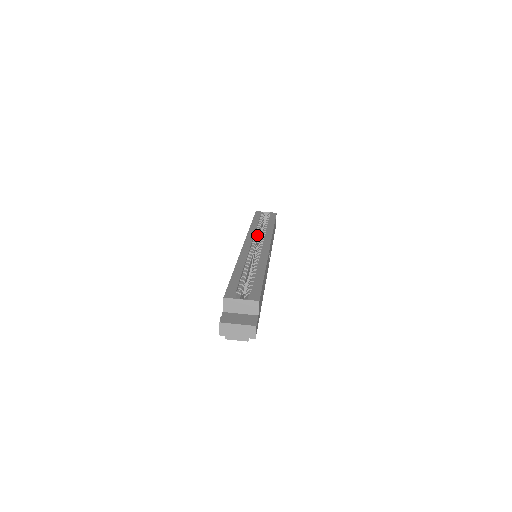
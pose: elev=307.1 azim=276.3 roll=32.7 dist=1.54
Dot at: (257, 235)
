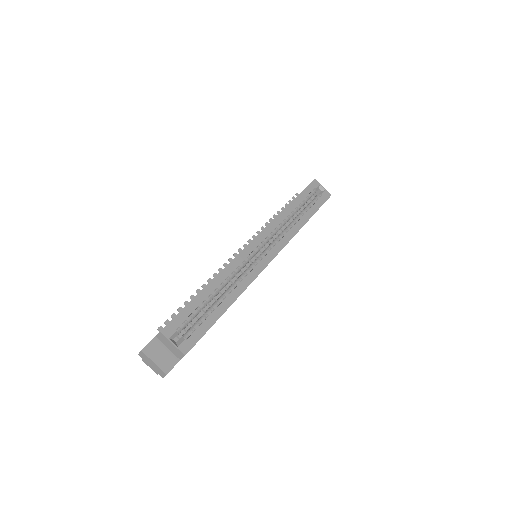
Dot at: (278, 229)
